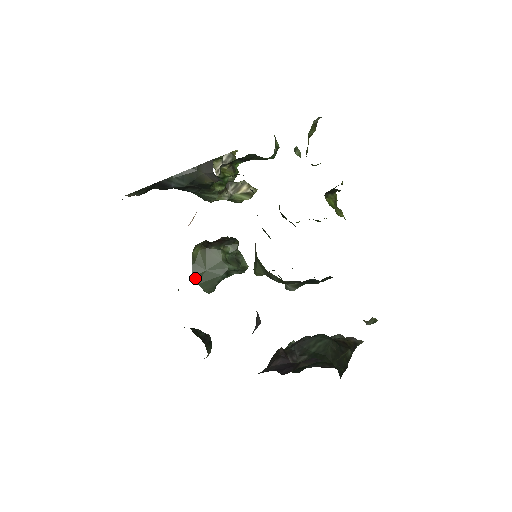
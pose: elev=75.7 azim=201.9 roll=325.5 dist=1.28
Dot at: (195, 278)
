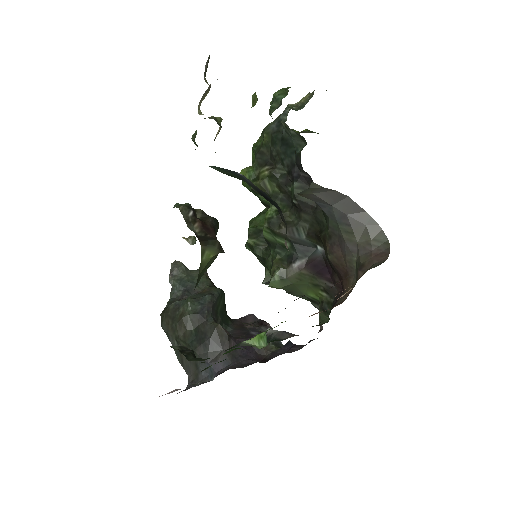
Dot at: occluded
